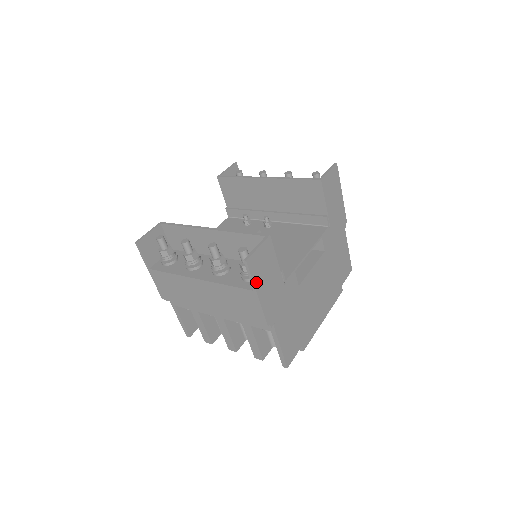
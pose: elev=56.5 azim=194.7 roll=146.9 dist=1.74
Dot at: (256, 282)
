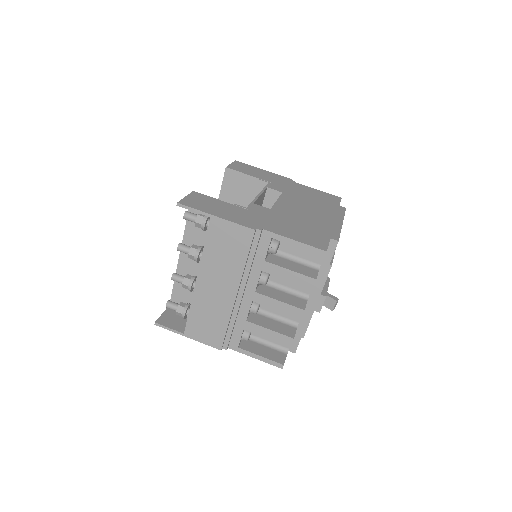
Dot at: (205, 211)
